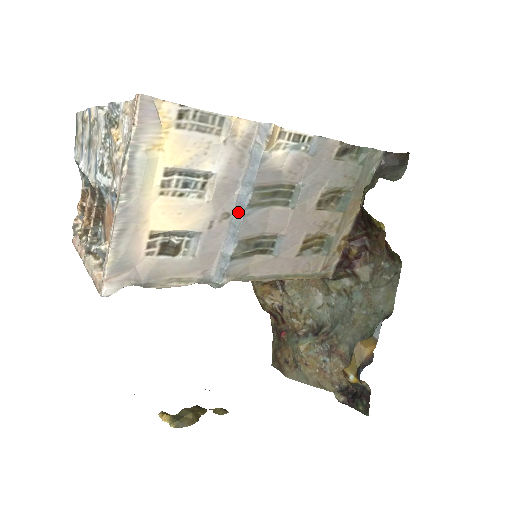
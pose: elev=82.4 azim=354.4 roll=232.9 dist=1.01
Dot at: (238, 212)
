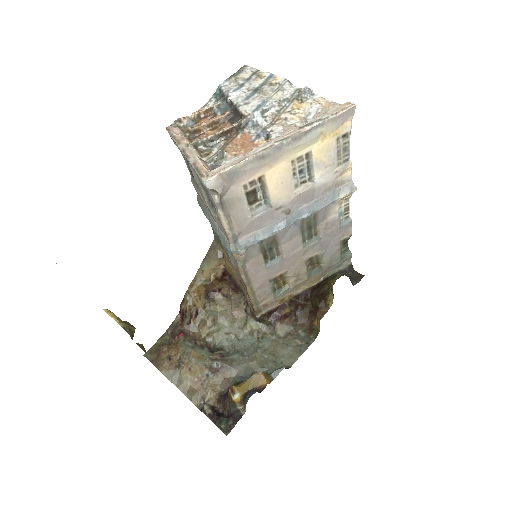
Dot at: (294, 217)
